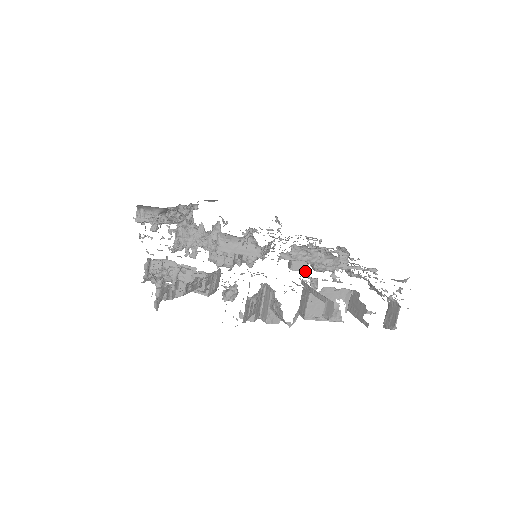
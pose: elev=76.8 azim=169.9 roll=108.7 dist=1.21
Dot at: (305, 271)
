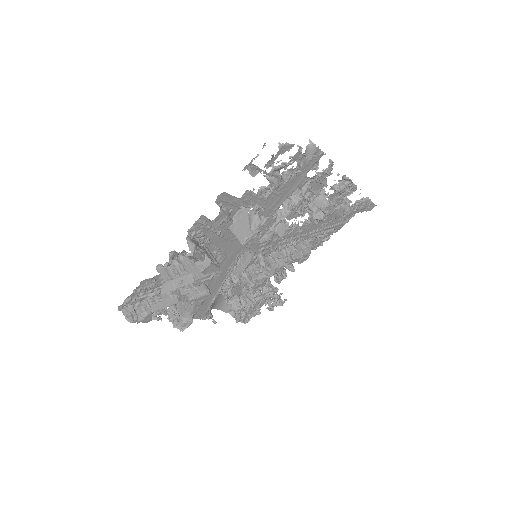
Dot at: occluded
